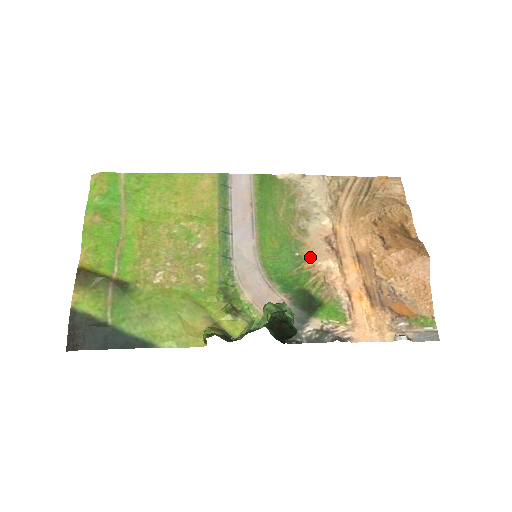
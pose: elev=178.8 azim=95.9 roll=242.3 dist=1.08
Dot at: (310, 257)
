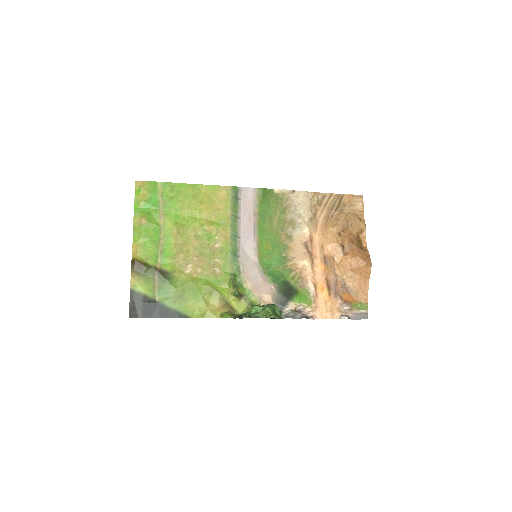
Dot at: (292, 257)
